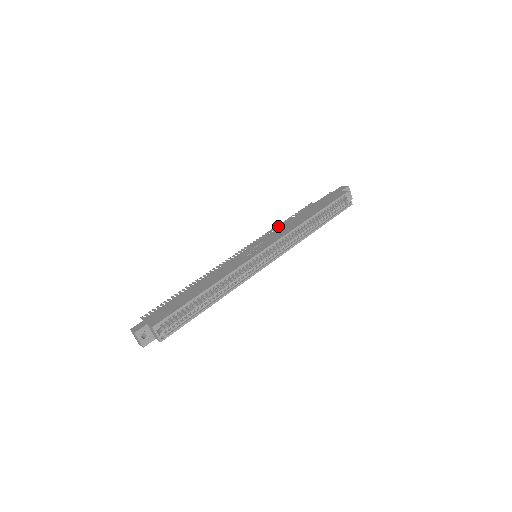
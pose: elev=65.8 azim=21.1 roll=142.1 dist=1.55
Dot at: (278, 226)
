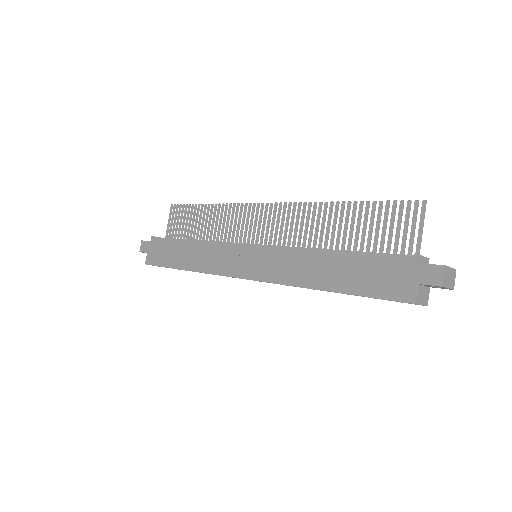
Dot at: (335, 208)
